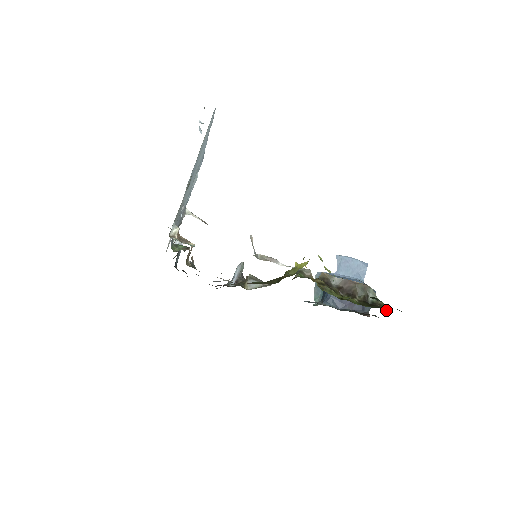
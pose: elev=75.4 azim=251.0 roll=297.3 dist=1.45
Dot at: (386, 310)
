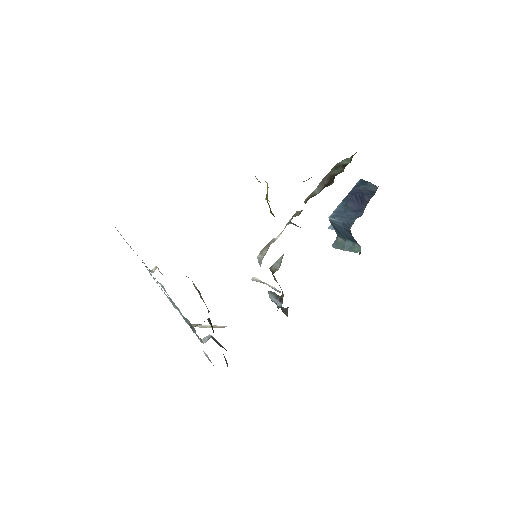
Dot at: occluded
